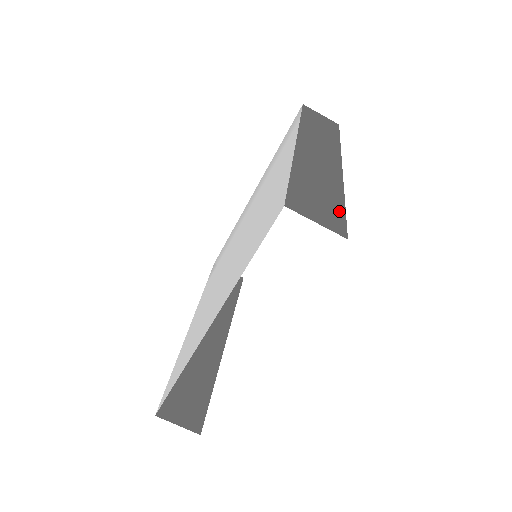
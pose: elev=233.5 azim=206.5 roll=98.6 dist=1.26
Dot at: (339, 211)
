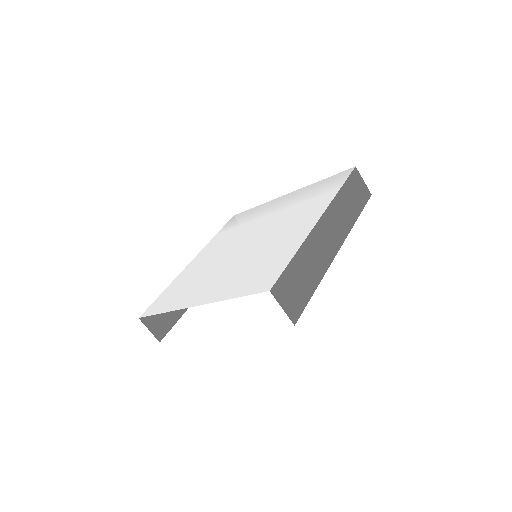
Dot at: (305, 299)
